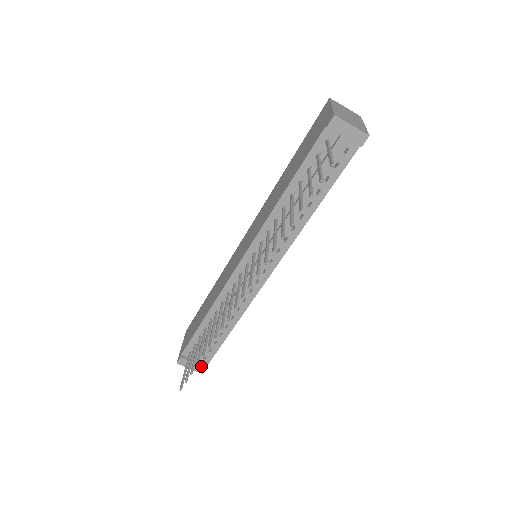
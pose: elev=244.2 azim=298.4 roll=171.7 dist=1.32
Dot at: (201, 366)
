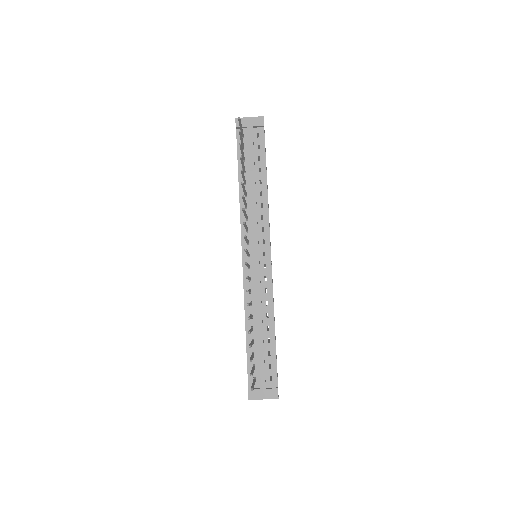
Dot at: (271, 389)
